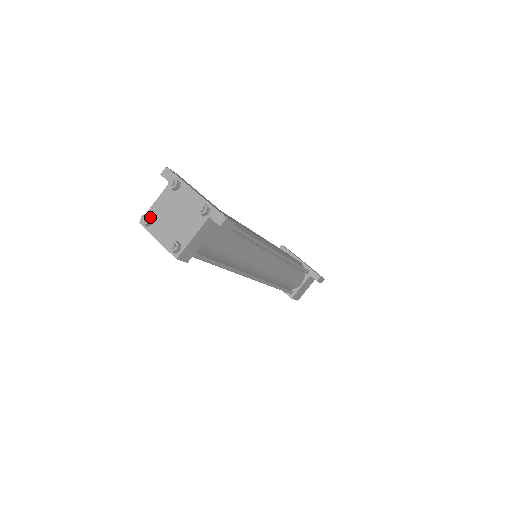
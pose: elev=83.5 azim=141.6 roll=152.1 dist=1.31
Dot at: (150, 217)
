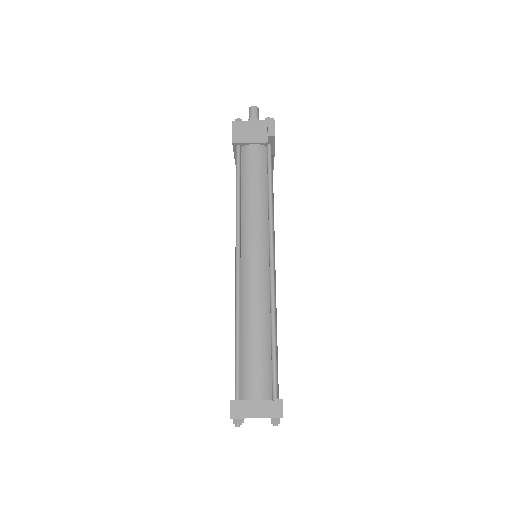
Dot at: occluded
